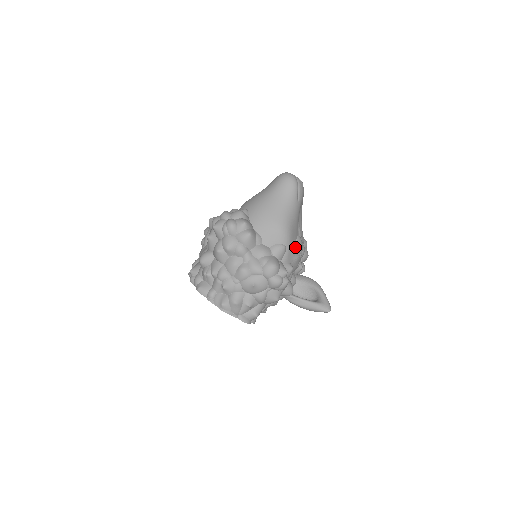
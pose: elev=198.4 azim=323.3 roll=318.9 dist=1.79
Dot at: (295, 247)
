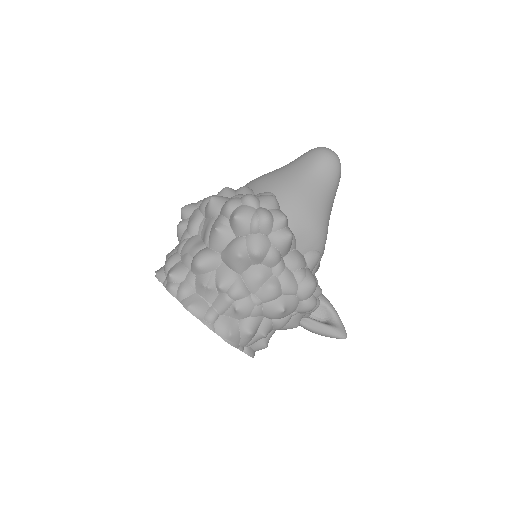
Dot at: occluded
